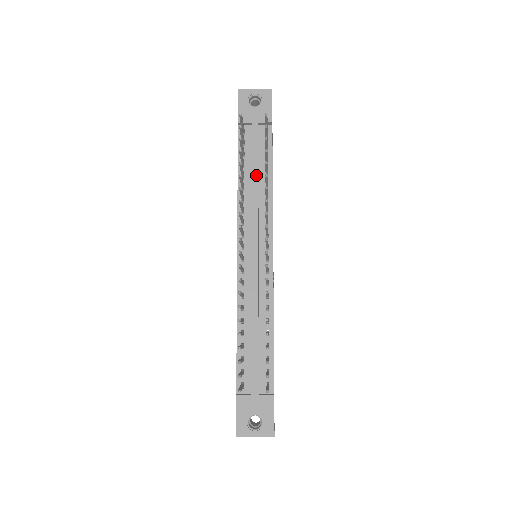
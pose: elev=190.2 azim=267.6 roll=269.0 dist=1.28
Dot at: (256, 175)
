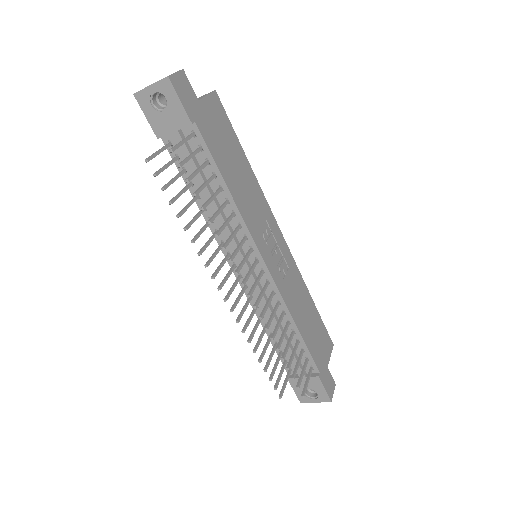
Dot at: (208, 194)
